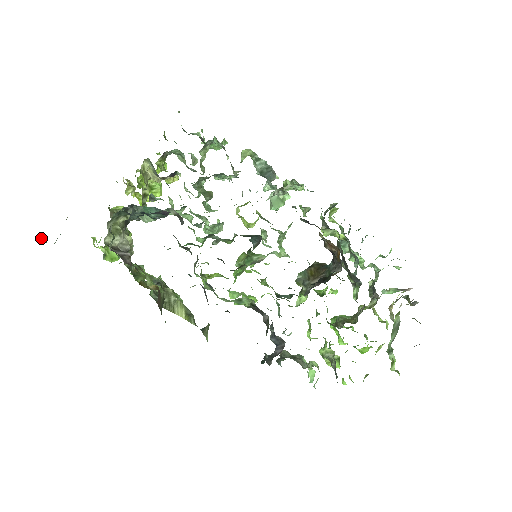
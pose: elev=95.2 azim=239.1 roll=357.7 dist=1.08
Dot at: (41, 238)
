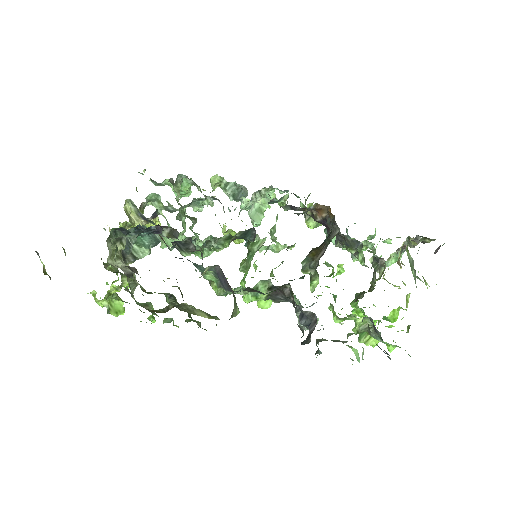
Dot at: (44, 269)
